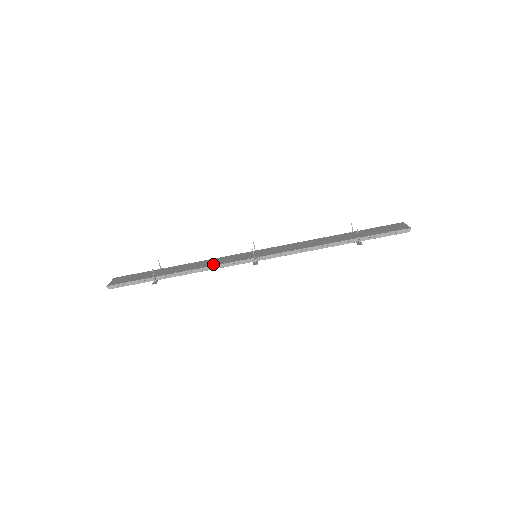
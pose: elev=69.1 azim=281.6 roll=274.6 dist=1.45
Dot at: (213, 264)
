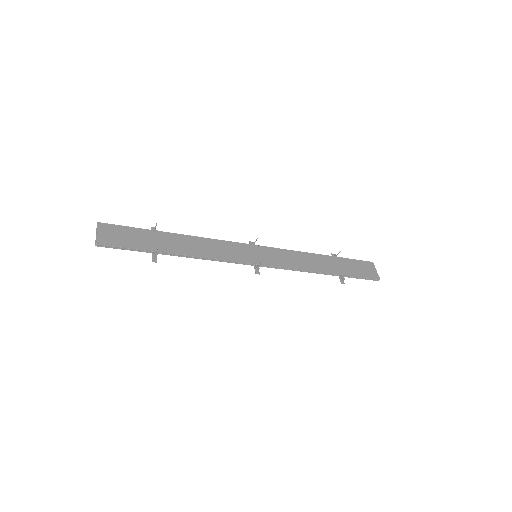
Dot at: (218, 256)
